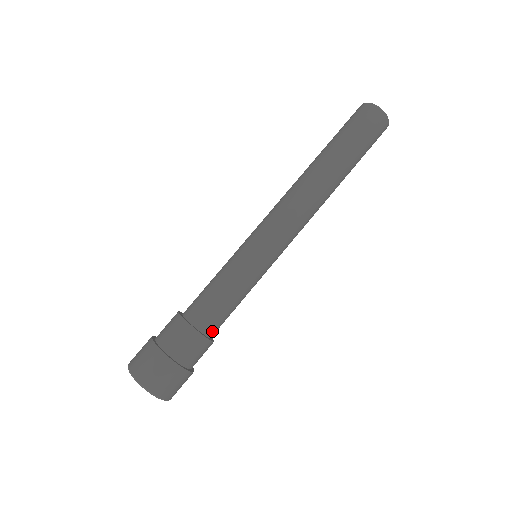
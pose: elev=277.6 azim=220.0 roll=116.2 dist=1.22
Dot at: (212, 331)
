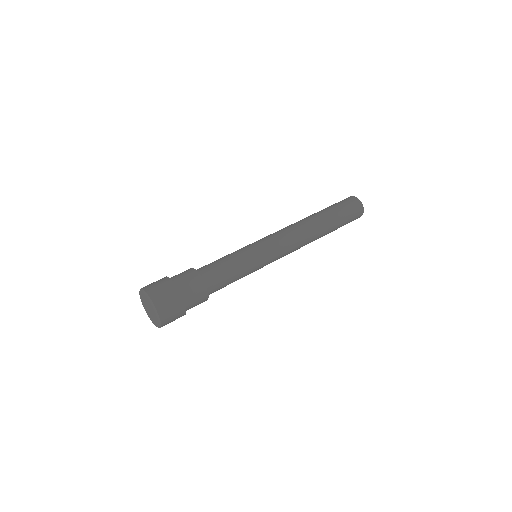
Dot at: (206, 277)
